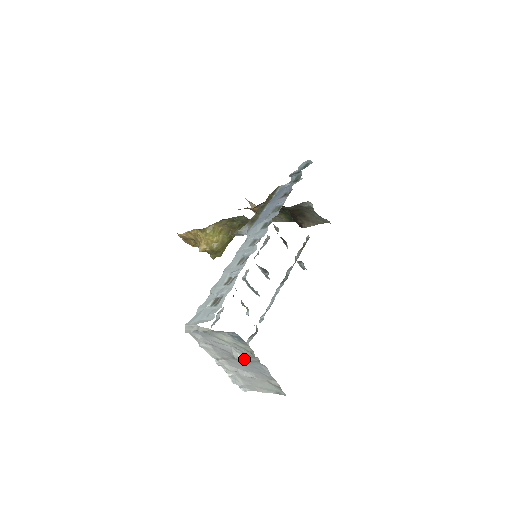
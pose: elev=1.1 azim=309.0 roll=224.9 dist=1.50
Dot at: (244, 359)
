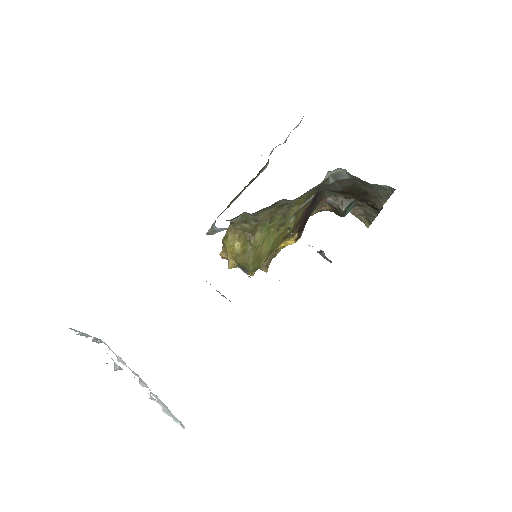
Dot at: occluded
